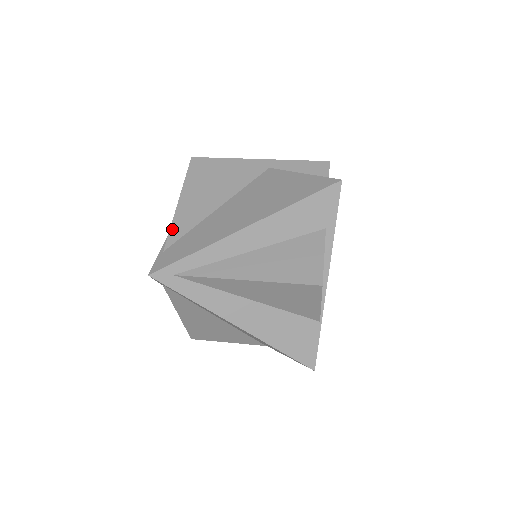
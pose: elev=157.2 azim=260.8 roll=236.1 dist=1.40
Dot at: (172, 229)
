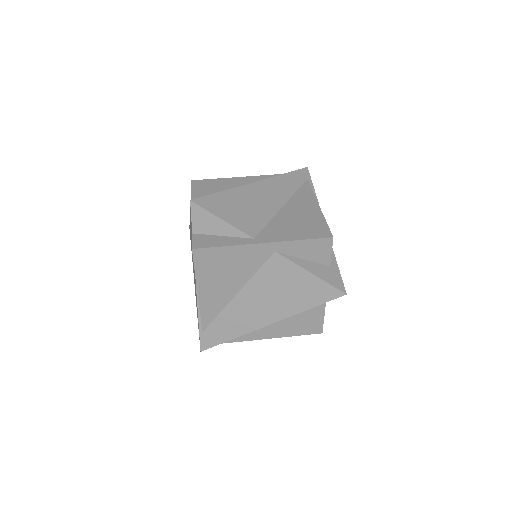
Dot at: (202, 316)
